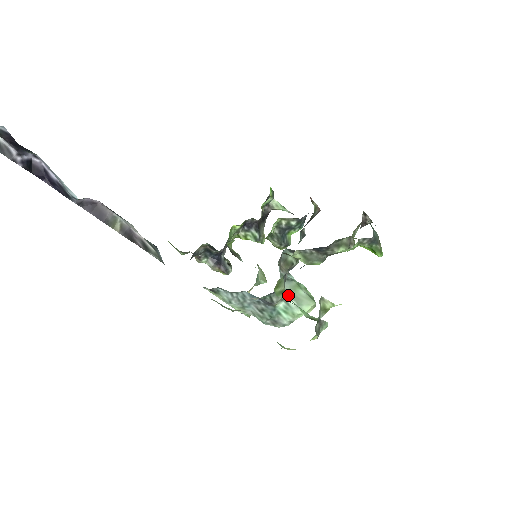
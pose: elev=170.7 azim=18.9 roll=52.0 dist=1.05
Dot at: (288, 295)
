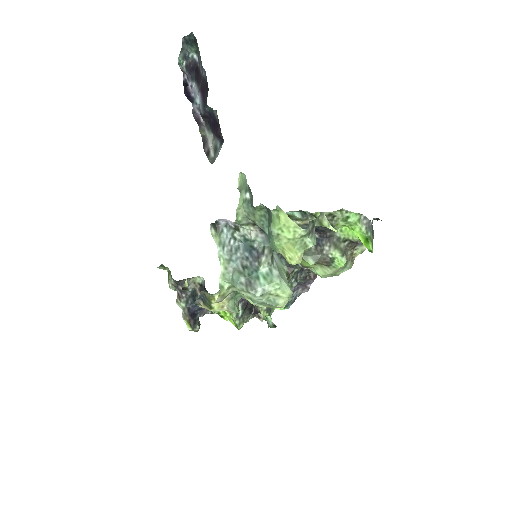
Dot at: (275, 265)
